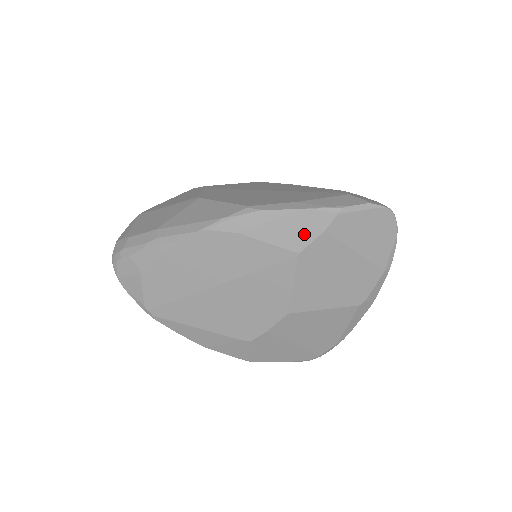
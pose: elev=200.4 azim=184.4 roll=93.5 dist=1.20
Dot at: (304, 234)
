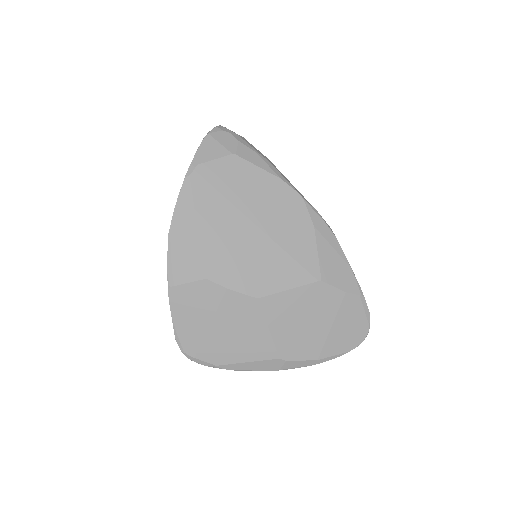
Dot at: (336, 278)
